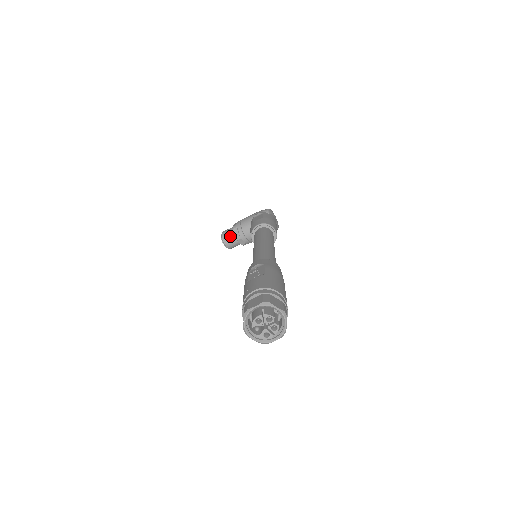
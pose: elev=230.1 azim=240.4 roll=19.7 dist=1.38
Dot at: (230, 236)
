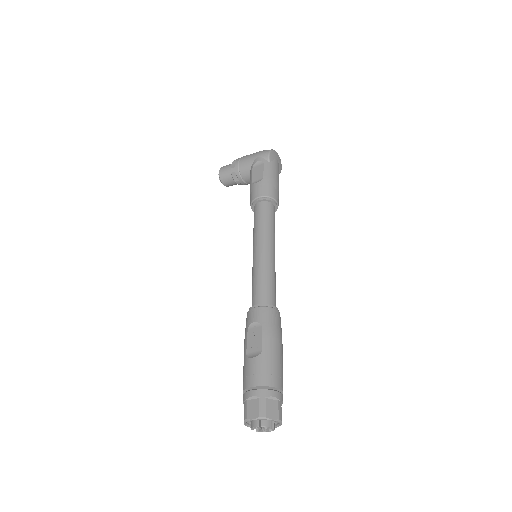
Dot at: (229, 179)
